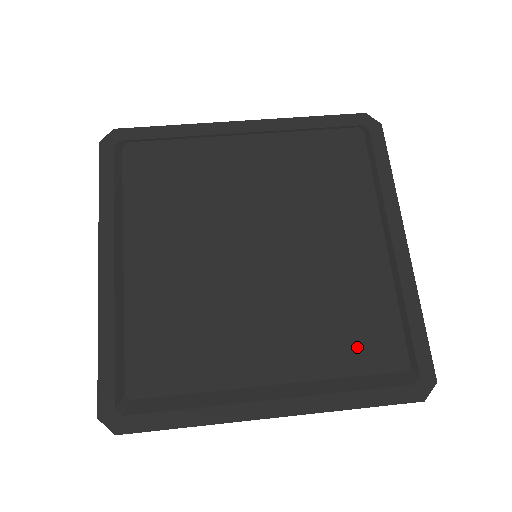
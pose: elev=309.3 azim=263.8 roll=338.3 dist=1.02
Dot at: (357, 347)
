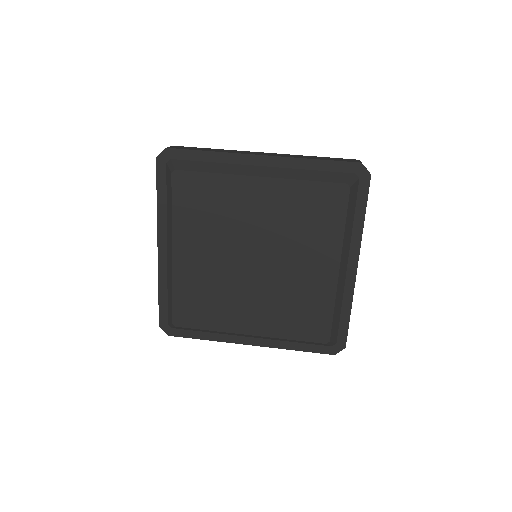
Dot at: (302, 327)
